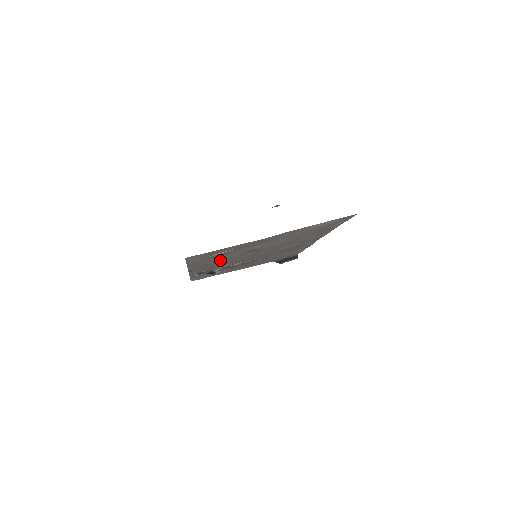
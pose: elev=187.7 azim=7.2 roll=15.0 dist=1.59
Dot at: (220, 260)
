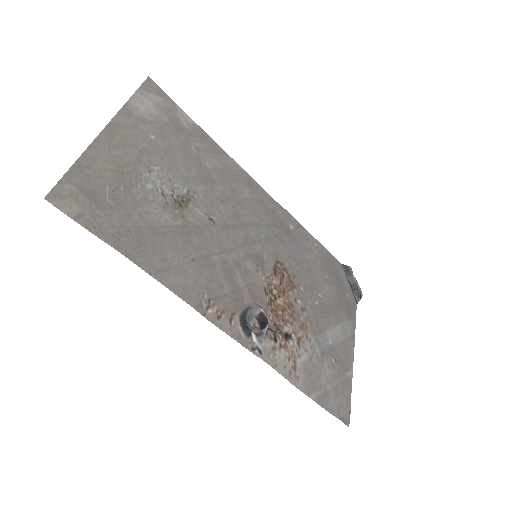
Dot at: (170, 241)
